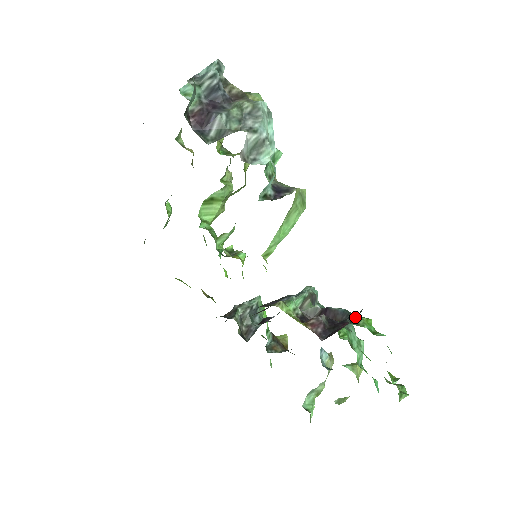
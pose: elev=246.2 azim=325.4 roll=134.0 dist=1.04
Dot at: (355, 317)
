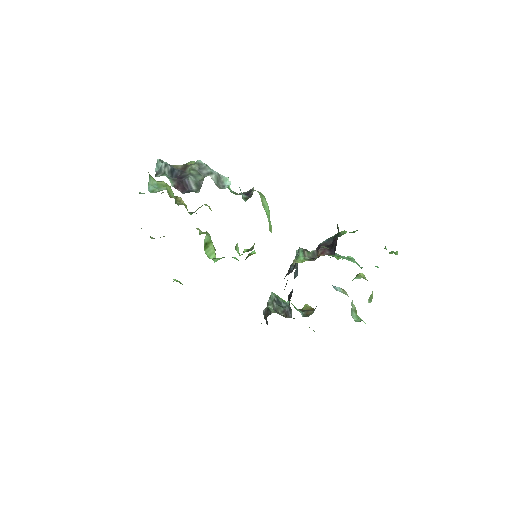
Dot at: (336, 235)
